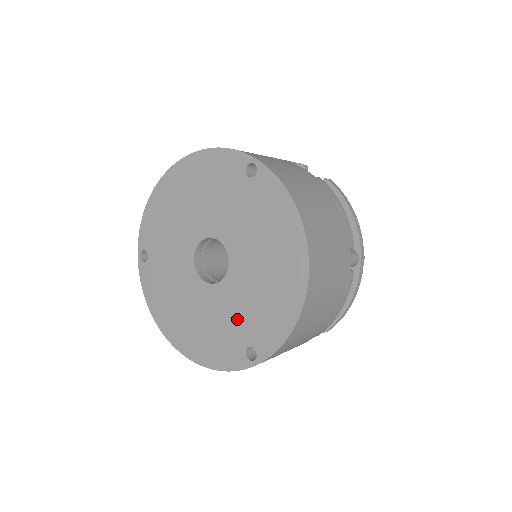
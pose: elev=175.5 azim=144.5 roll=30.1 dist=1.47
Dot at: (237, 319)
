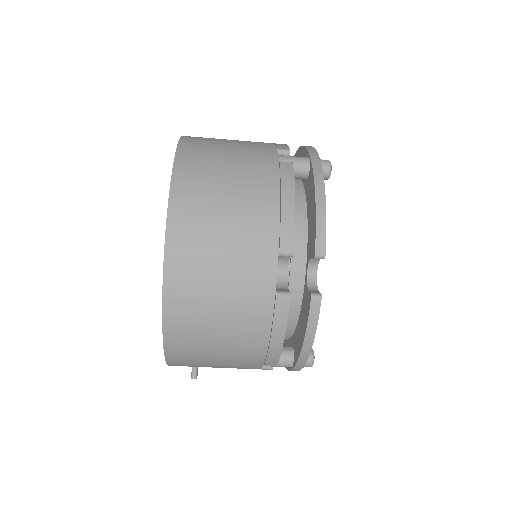
Dot at: occluded
